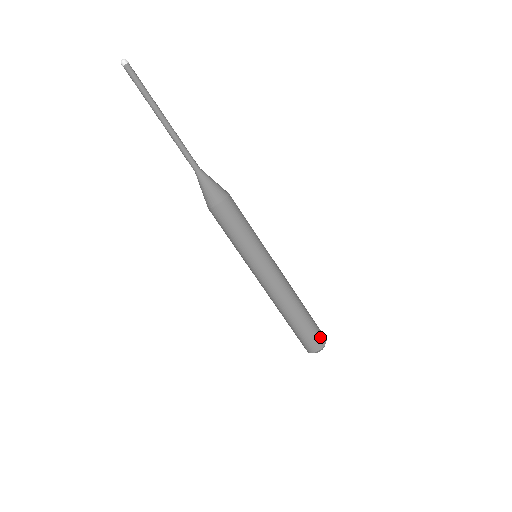
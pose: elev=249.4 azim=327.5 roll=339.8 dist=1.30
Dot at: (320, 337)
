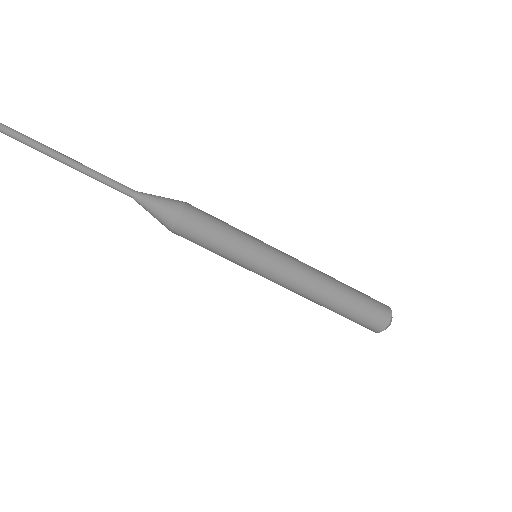
Dot at: (381, 307)
